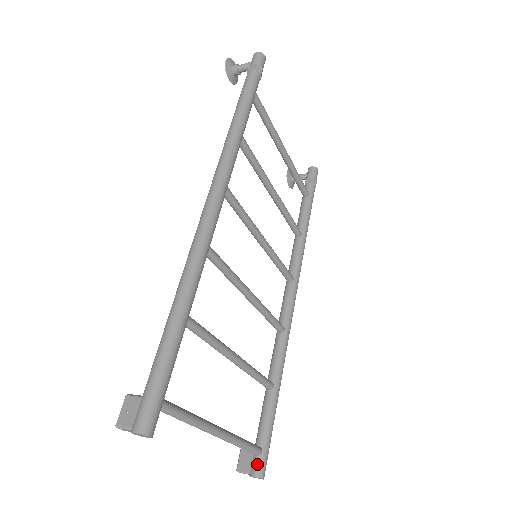
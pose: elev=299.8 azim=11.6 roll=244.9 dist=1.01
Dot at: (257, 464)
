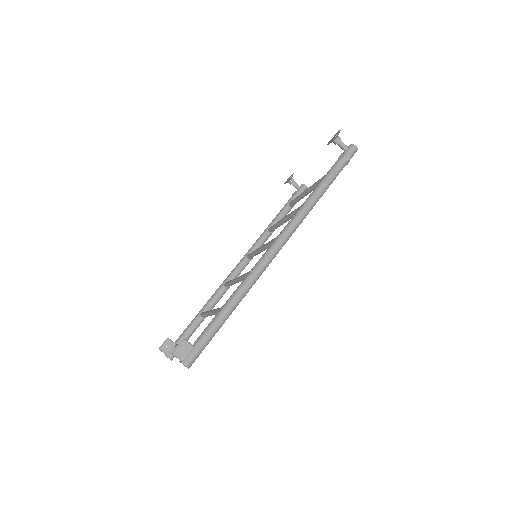
Dot at: occluded
